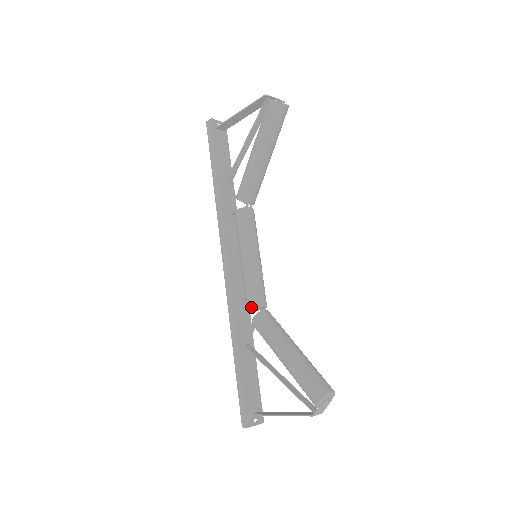
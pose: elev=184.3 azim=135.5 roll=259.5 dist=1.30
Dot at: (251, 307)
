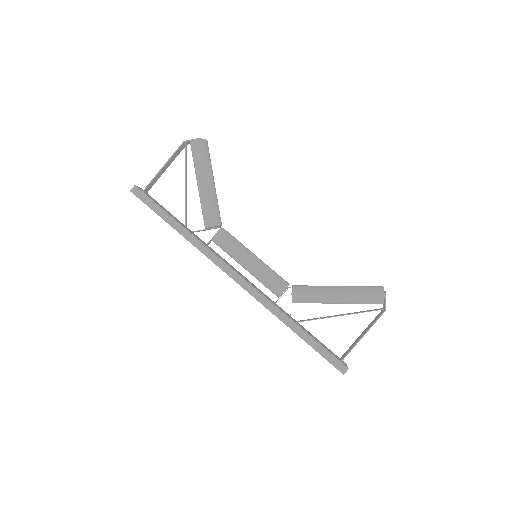
Dot at: (284, 289)
